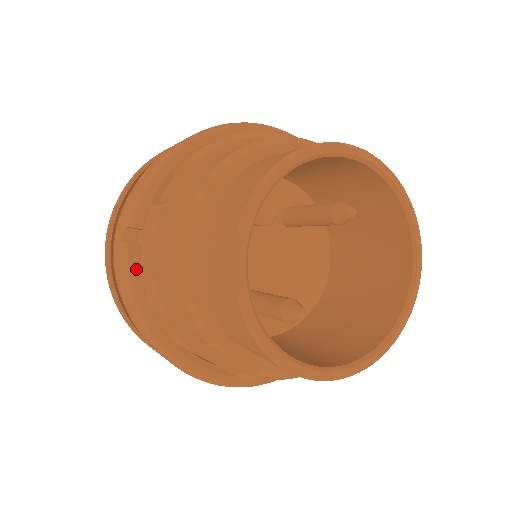
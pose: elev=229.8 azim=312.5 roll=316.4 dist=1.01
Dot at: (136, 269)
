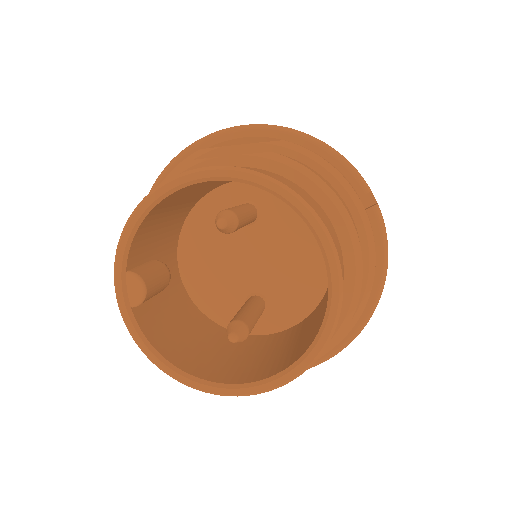
Dot at: occluded
